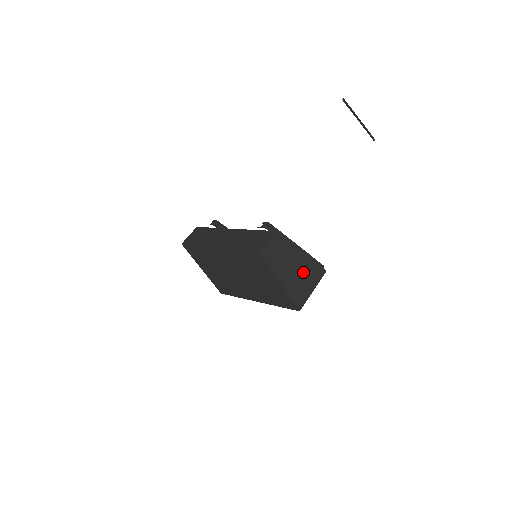
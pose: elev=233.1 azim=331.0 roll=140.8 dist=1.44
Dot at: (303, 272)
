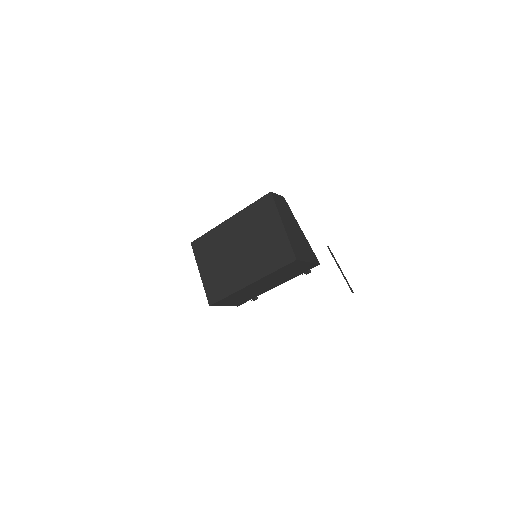
Dot at: (301, 241)
